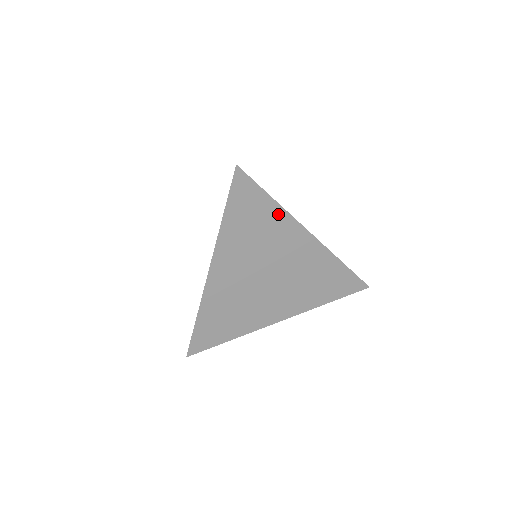
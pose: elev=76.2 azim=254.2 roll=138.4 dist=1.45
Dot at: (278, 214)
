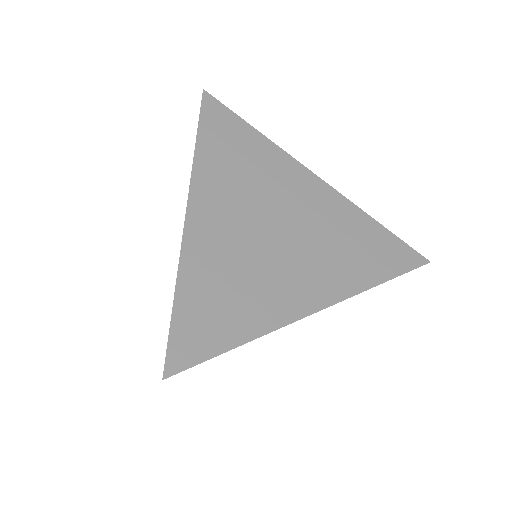
Dot at: (266, 147)
